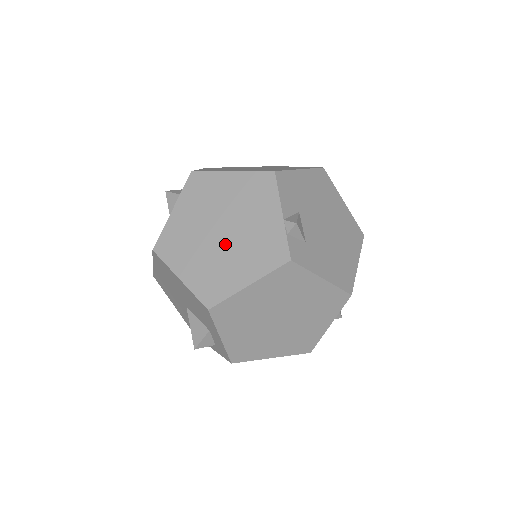
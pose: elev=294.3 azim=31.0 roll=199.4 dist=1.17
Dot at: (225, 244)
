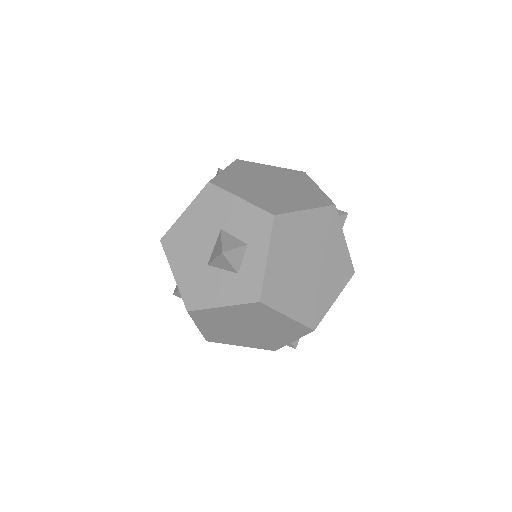
Dot at: (244, 333)
